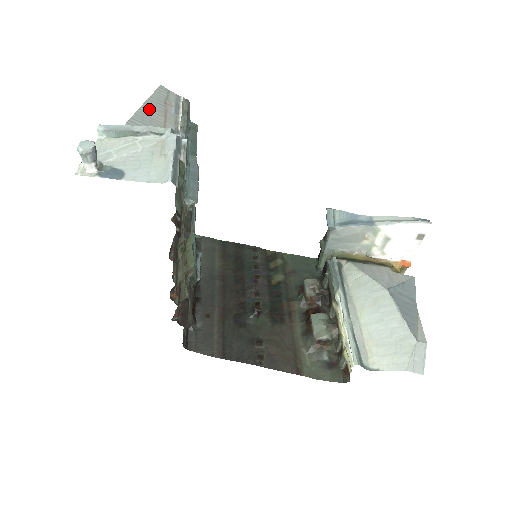
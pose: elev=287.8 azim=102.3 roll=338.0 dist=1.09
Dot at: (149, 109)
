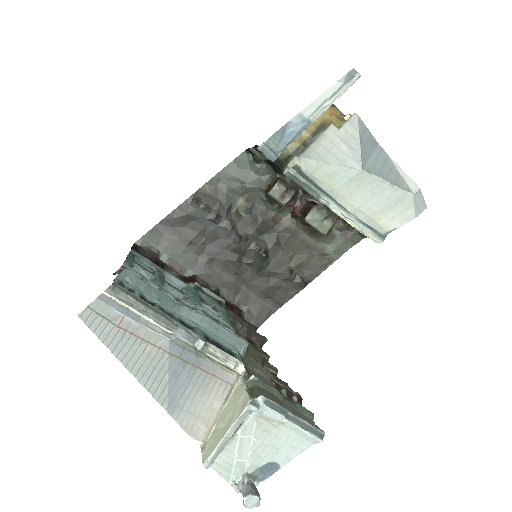
Dot at: (133, 361)
